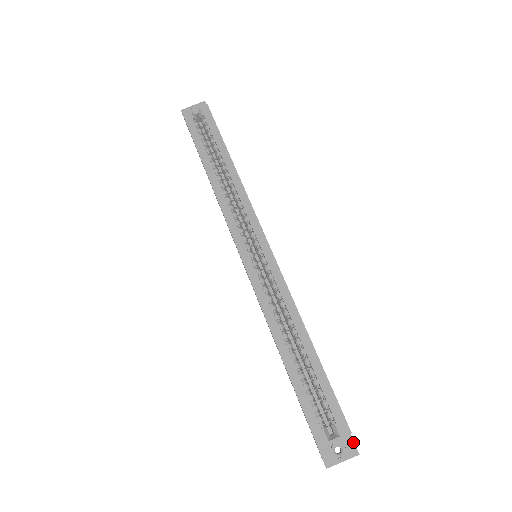
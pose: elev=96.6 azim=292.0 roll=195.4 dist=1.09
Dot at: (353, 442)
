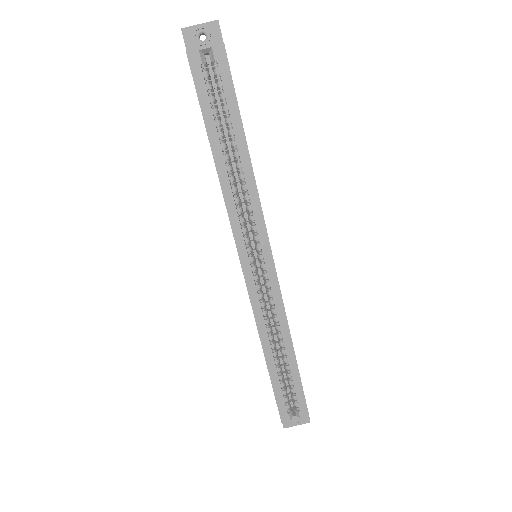
Dot at: occluded
